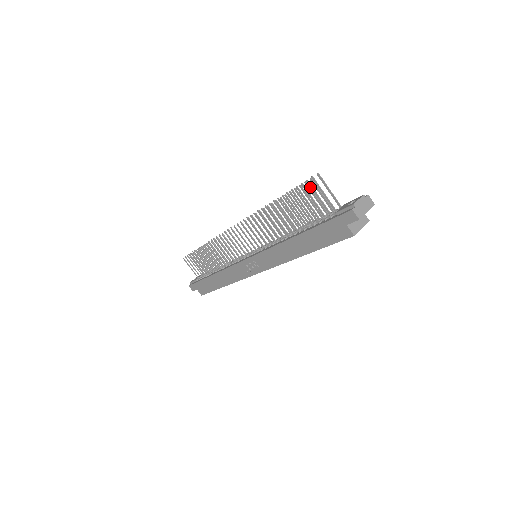
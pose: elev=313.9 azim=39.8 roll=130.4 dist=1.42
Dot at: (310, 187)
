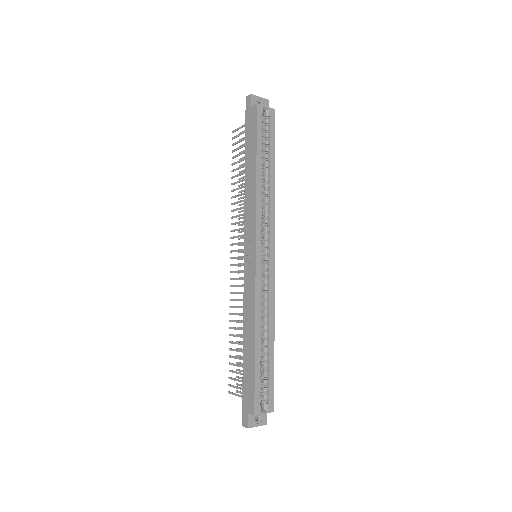
Dot at: occluded
